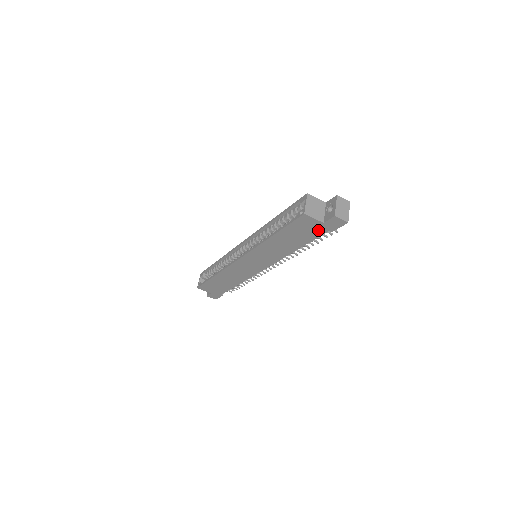
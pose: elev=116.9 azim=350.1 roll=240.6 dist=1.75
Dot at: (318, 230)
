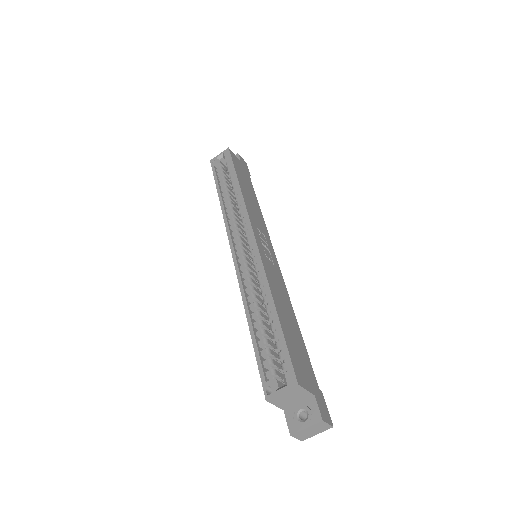
Dot at: occluded
